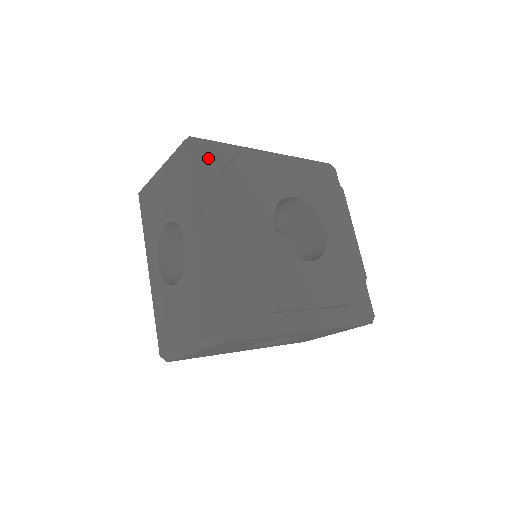
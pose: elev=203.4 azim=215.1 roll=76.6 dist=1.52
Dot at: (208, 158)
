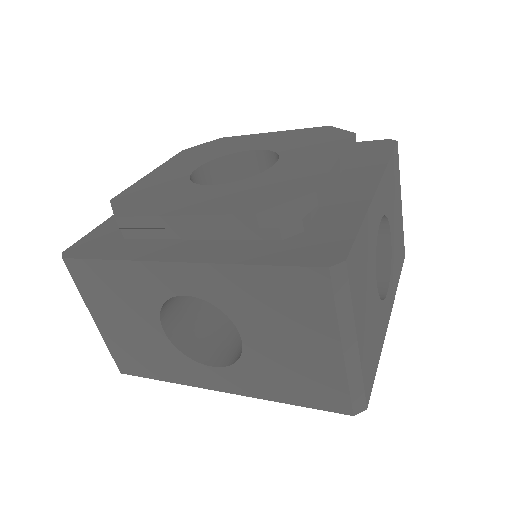
Dot at: occluded
